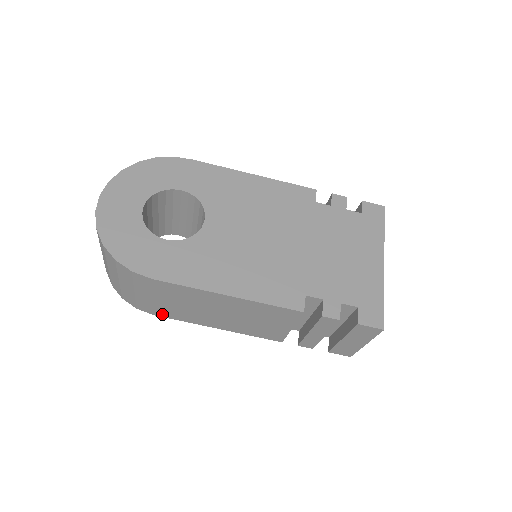
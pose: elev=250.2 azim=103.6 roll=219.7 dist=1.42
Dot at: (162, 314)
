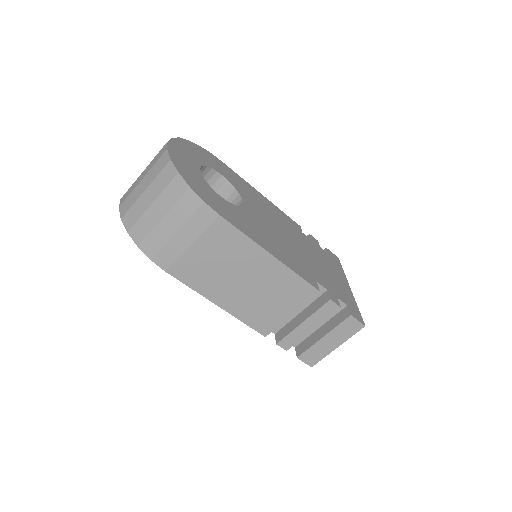
Dot at: (177, 272)
